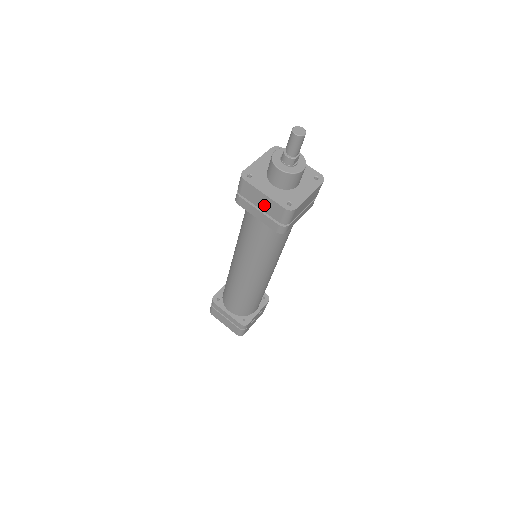
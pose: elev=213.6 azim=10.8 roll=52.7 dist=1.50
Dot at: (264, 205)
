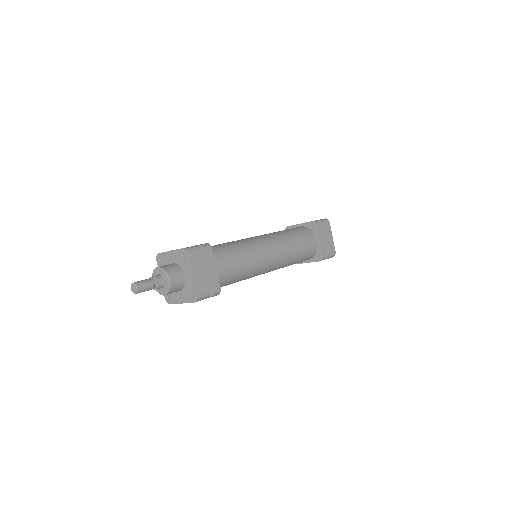
Dot at: occluded
